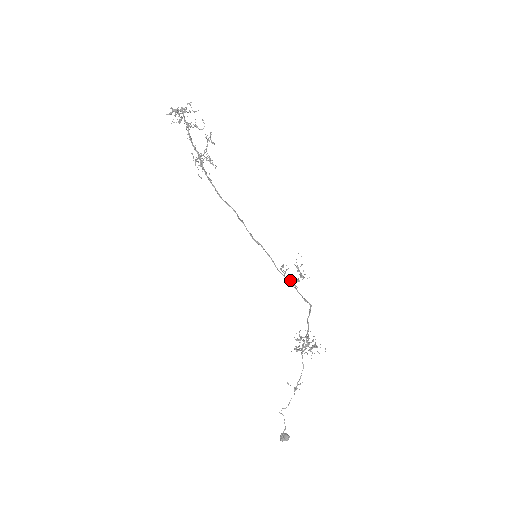
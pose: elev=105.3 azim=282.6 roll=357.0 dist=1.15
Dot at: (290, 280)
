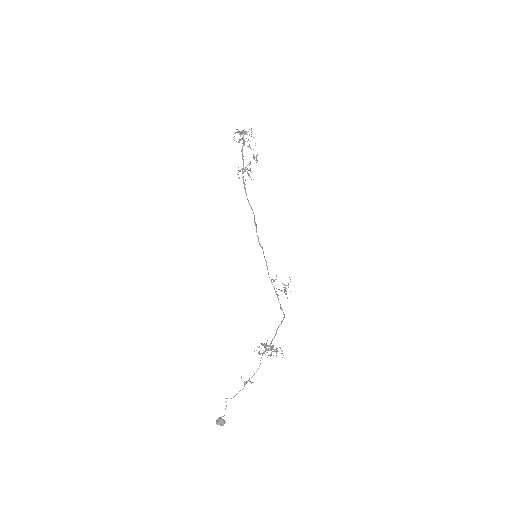
Dot at: occluded
